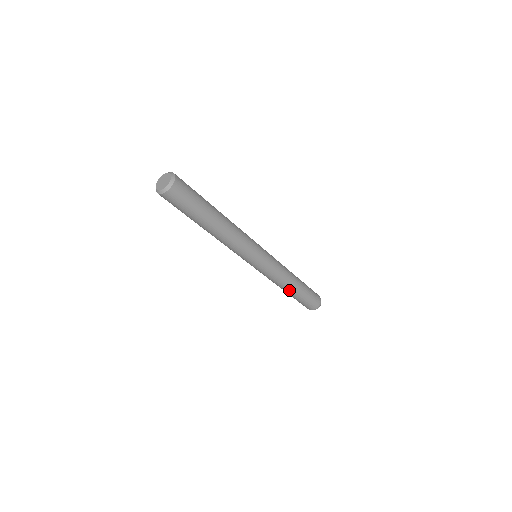
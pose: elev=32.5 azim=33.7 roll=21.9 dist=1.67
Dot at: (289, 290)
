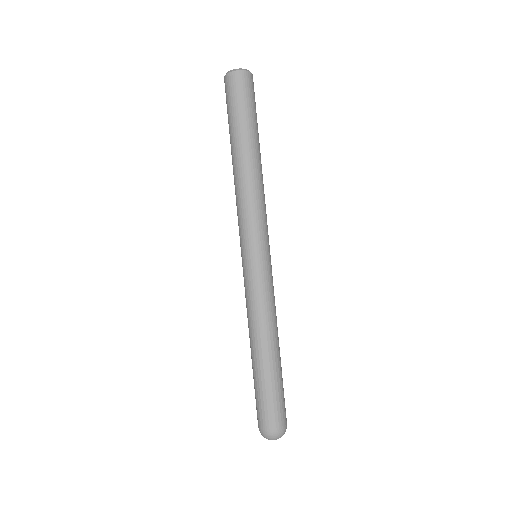
Dot at: (273, 347)
